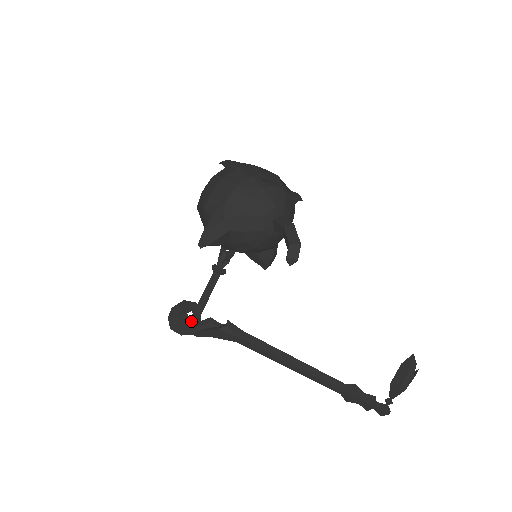
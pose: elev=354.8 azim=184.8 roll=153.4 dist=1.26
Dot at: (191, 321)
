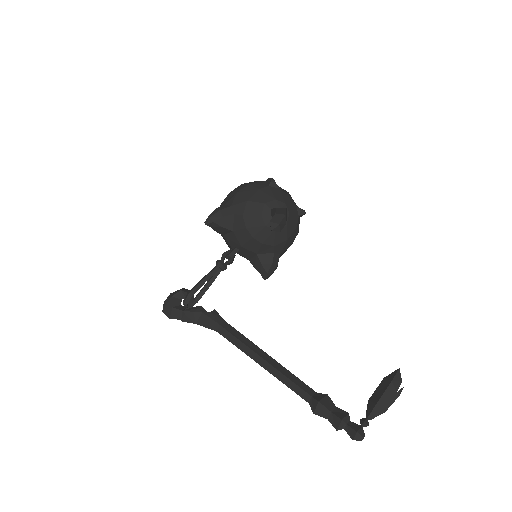
Dot at: (182, 306)
